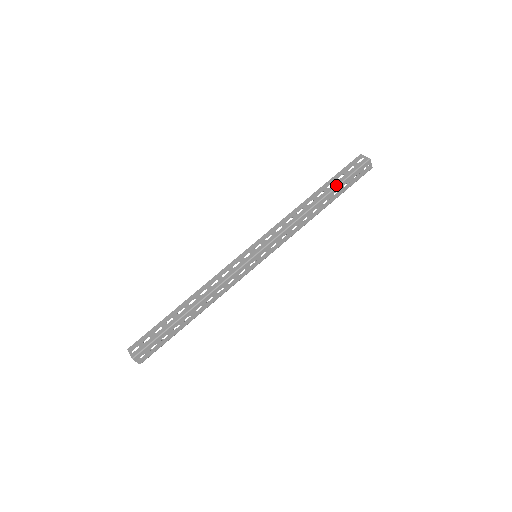
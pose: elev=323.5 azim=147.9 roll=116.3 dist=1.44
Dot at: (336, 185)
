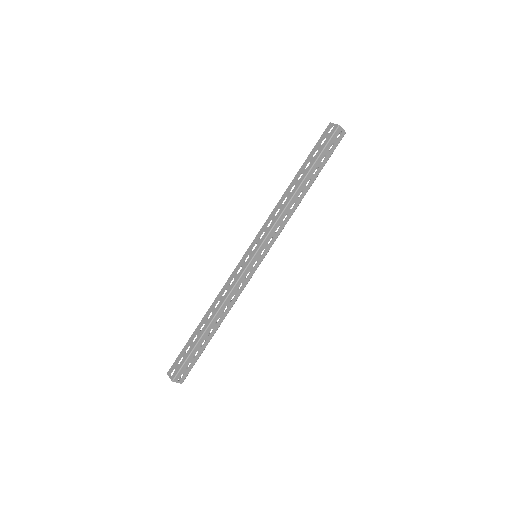
Dot at: (312, 163)
